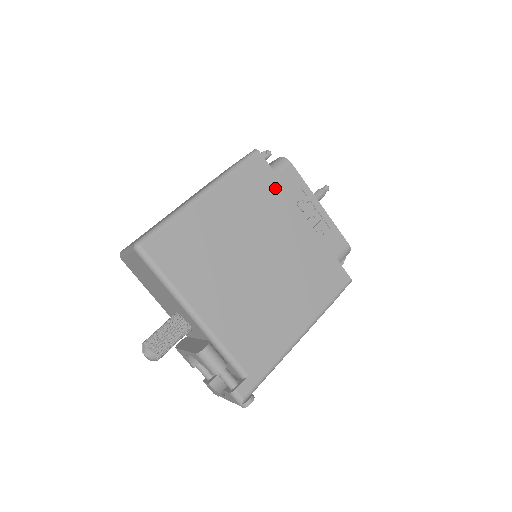
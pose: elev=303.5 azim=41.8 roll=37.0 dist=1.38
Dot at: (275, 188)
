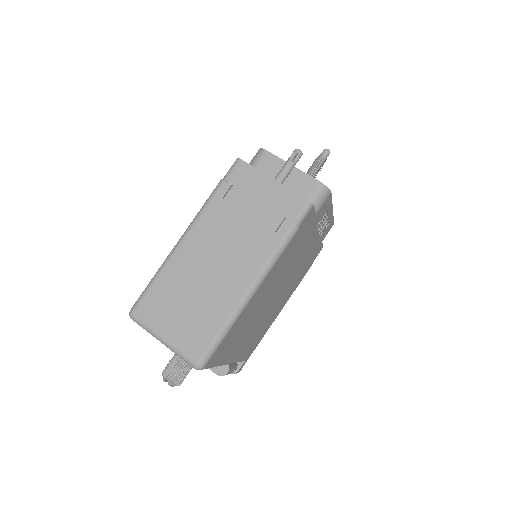
Dot at: (310, 227)
